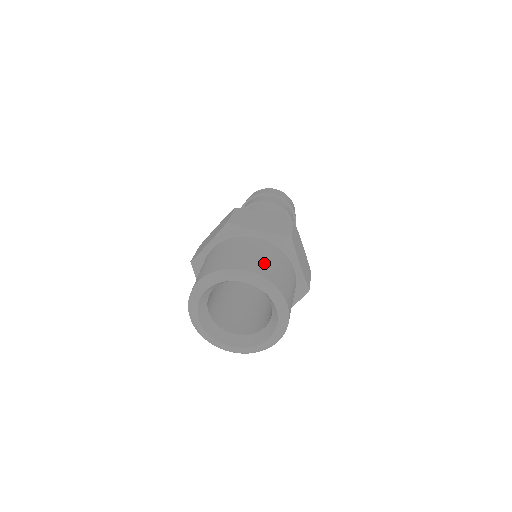
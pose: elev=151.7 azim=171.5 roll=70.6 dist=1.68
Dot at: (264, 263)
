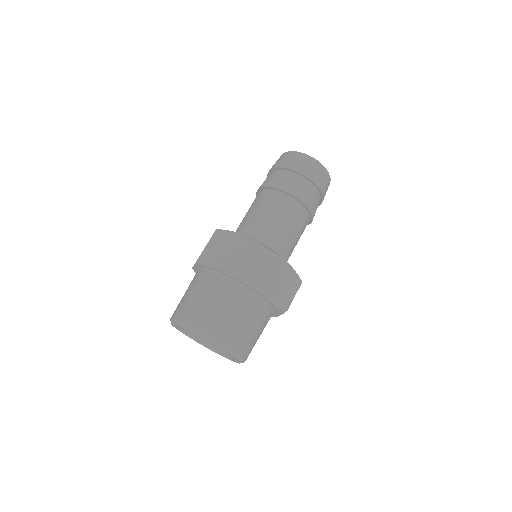
Dot at: (214, 315)
